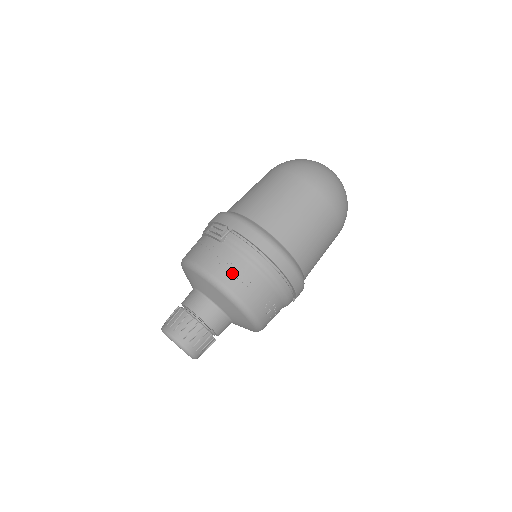
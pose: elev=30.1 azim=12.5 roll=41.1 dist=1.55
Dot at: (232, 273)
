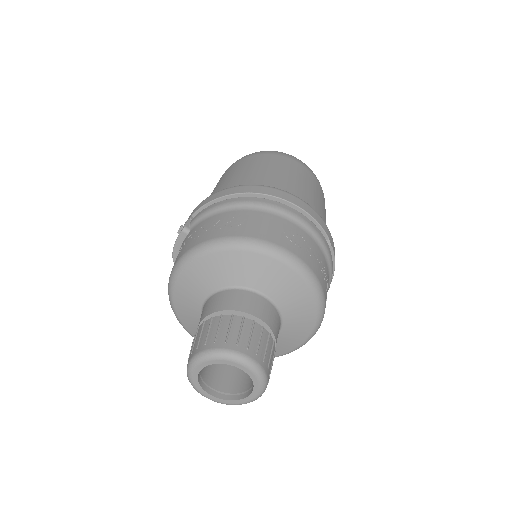
Dot at: (213, 228)
